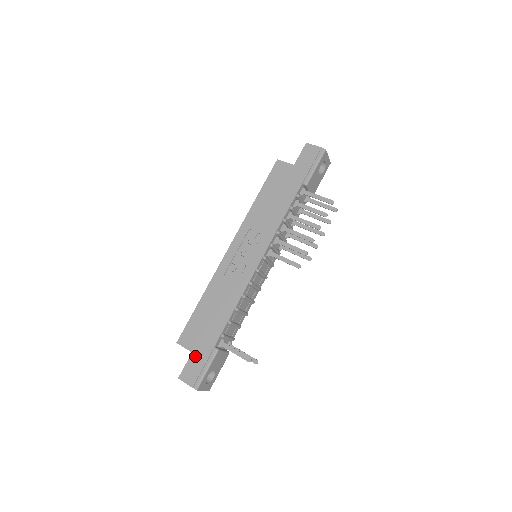
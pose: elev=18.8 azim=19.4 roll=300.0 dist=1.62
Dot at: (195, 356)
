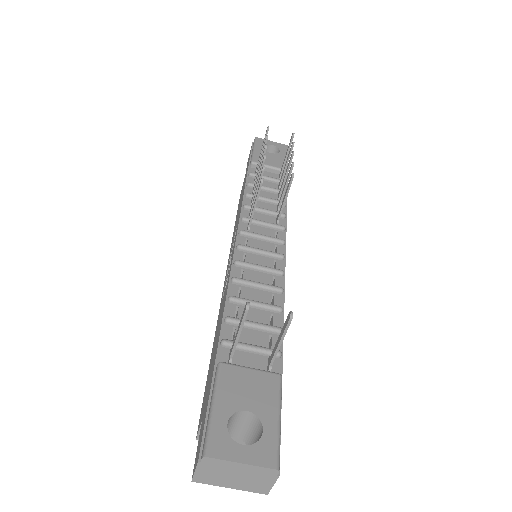
Dot at: (203, 415)
